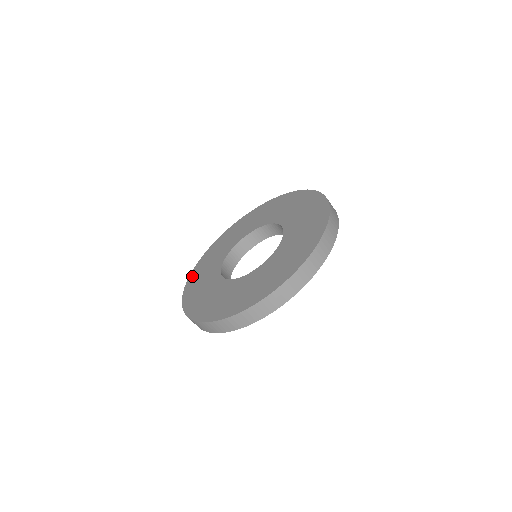
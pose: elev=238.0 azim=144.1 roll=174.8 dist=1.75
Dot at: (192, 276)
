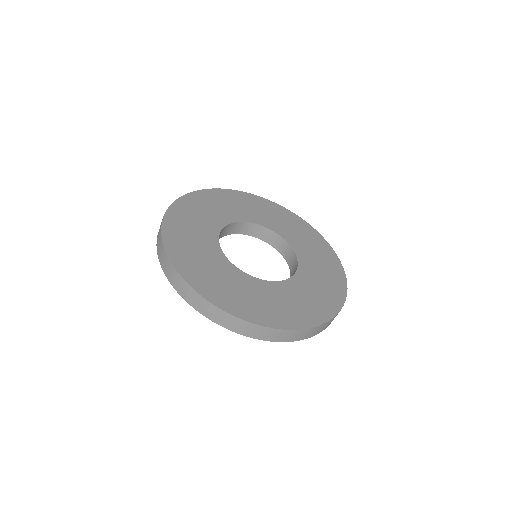
Dot at: (211, 192)
